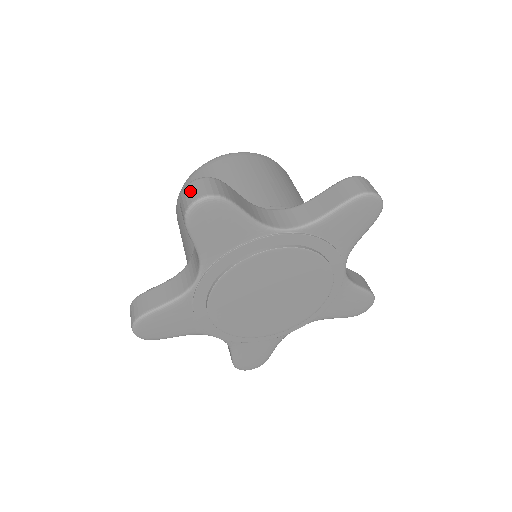
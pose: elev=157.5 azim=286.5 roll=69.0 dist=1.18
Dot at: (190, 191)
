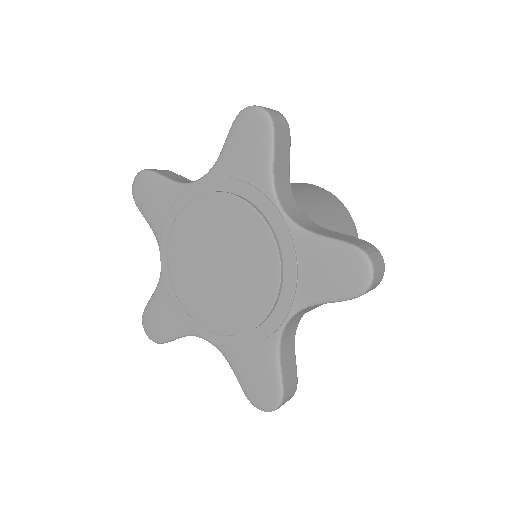
Dot at: occluded
